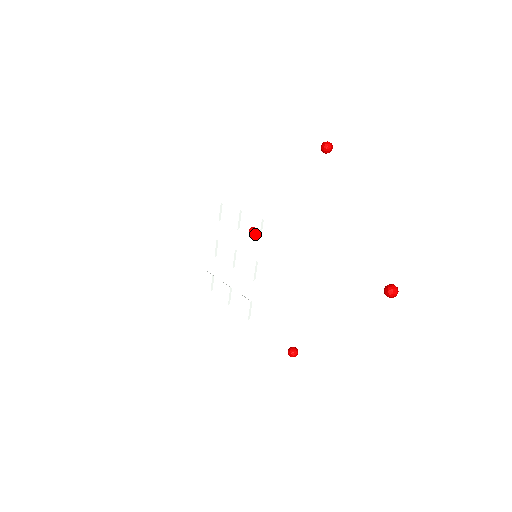
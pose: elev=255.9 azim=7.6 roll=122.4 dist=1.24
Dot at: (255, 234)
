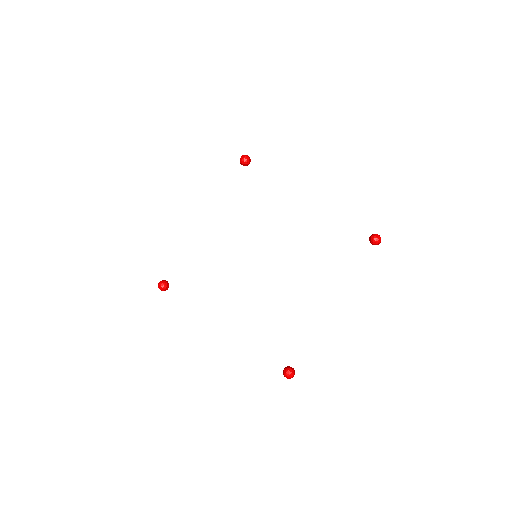
Dot at: (168, 286)
